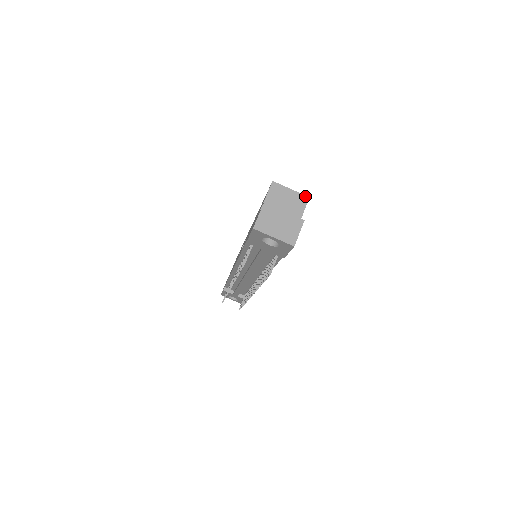
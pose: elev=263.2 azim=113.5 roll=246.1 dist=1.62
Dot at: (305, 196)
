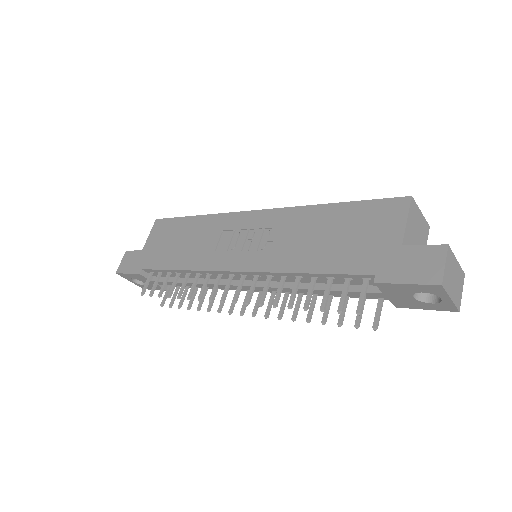
Dot at: (428, 224)
